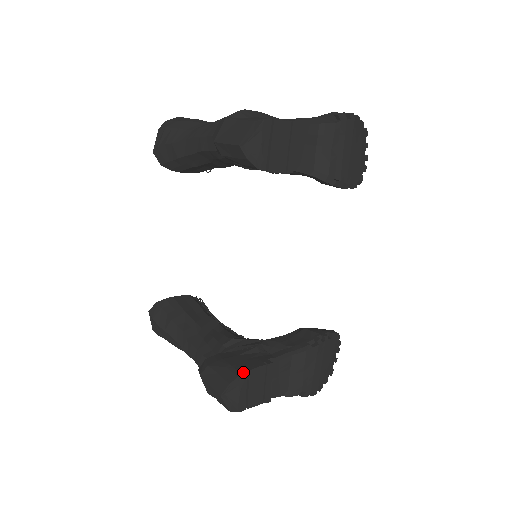
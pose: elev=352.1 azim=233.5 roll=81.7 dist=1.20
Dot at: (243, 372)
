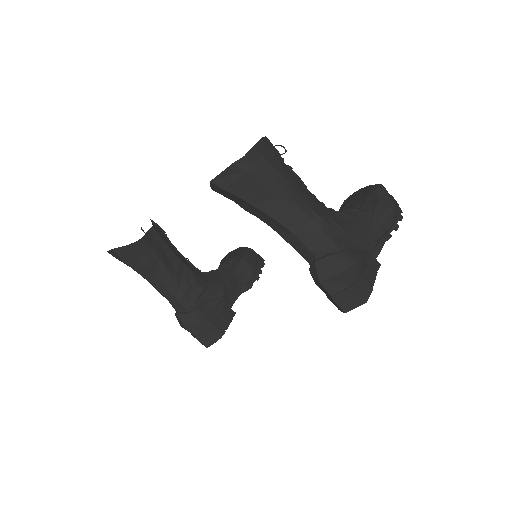
Dot at: (224, 333)
